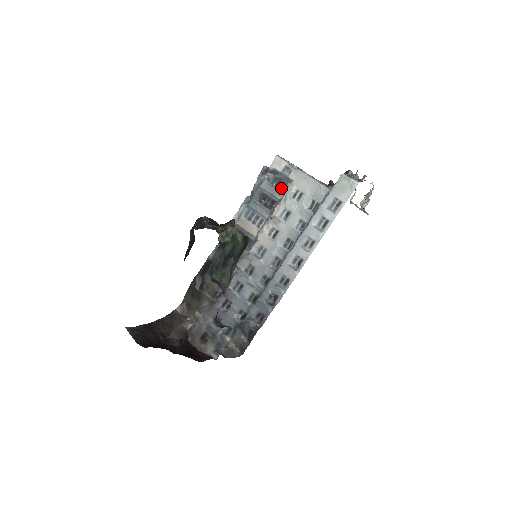
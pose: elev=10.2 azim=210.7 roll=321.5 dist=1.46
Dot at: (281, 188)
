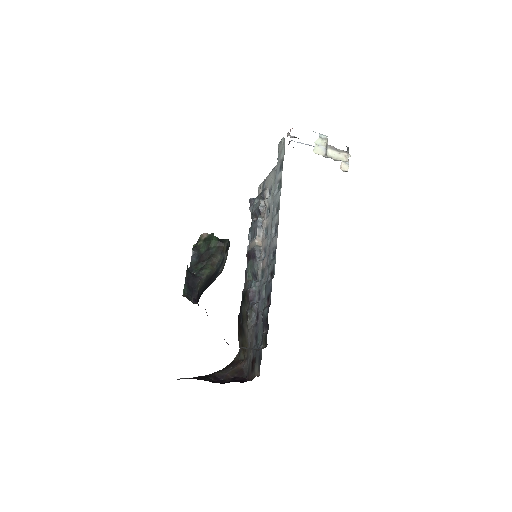
Dot at: occluded
